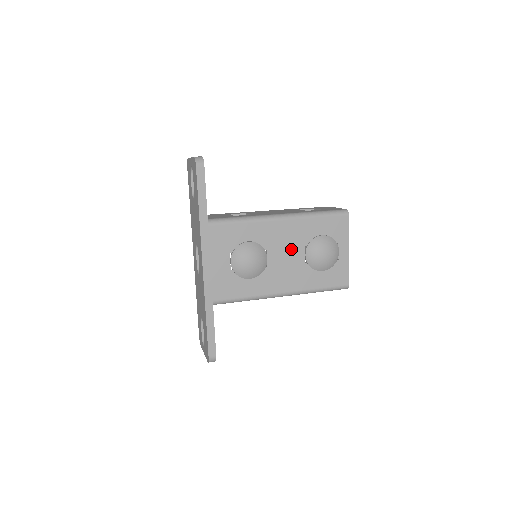
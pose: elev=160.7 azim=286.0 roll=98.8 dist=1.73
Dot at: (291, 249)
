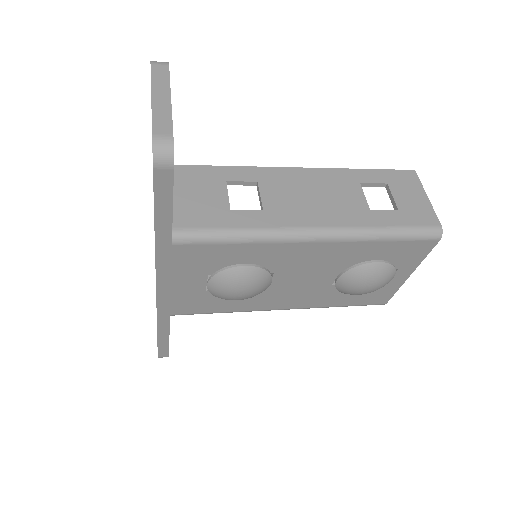
Dot at: (316, 272)
